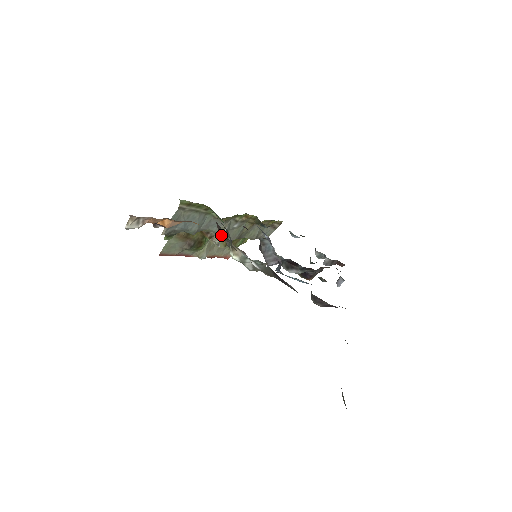
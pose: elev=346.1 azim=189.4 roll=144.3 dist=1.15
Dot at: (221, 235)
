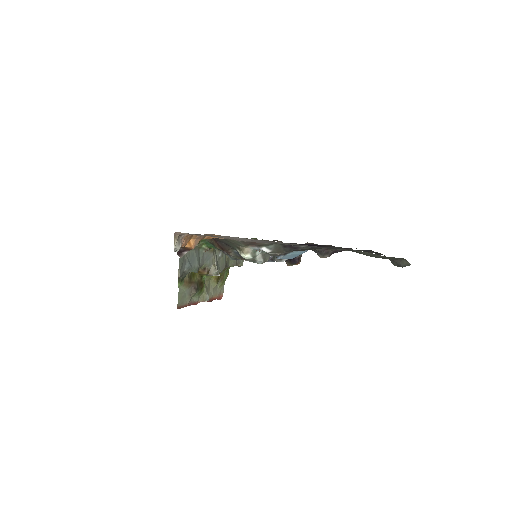
Dot at: (225, 249)
